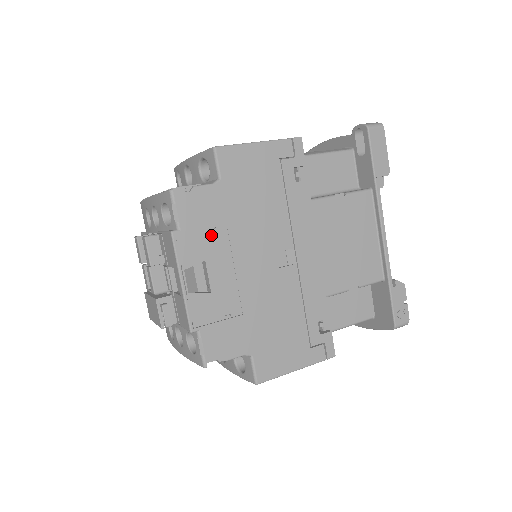
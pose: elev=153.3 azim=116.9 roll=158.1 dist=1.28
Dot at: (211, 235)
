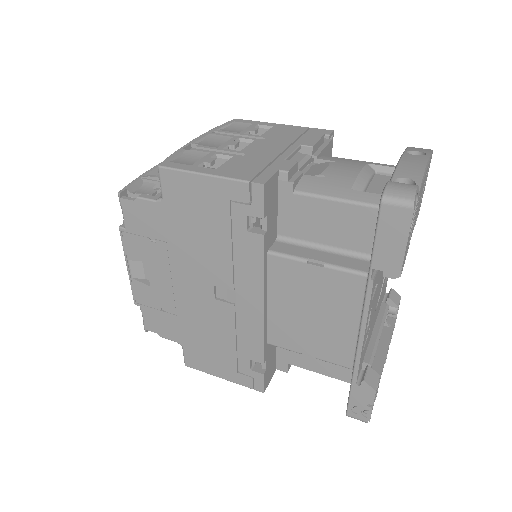
Dot at: (152, 244)
